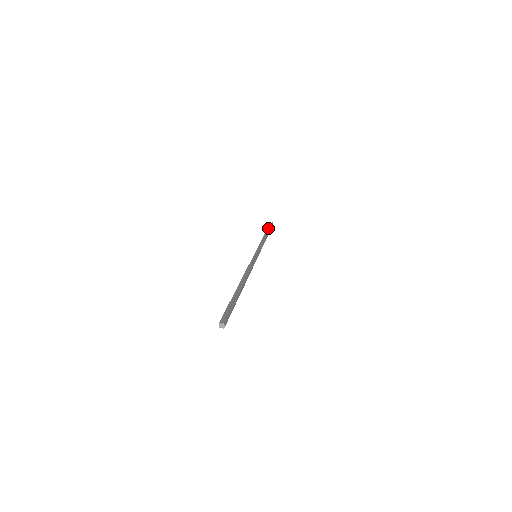
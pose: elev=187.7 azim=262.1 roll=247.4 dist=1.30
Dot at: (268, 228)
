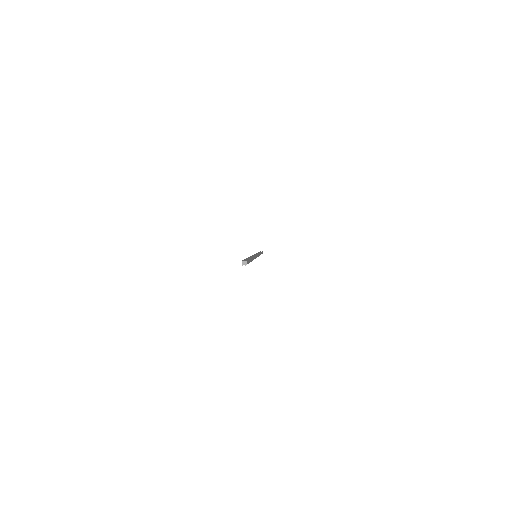
Dot at: occluded
